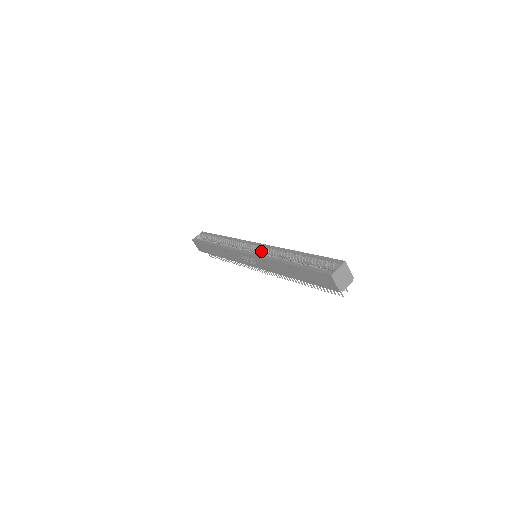
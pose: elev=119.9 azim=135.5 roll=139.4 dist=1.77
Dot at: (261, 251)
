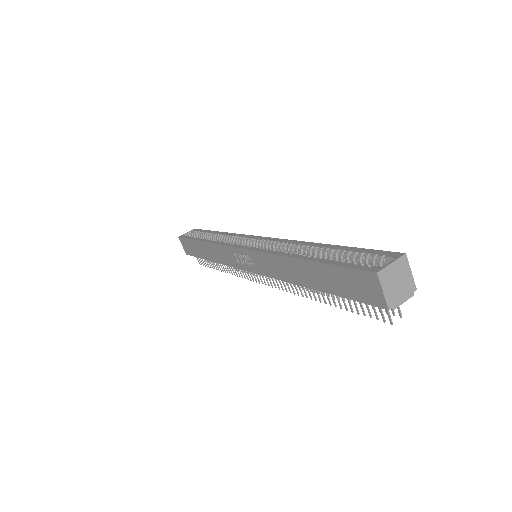
Dot at: (264, 247)
